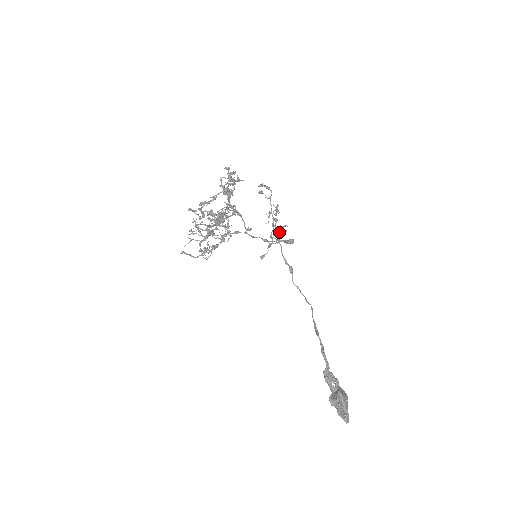
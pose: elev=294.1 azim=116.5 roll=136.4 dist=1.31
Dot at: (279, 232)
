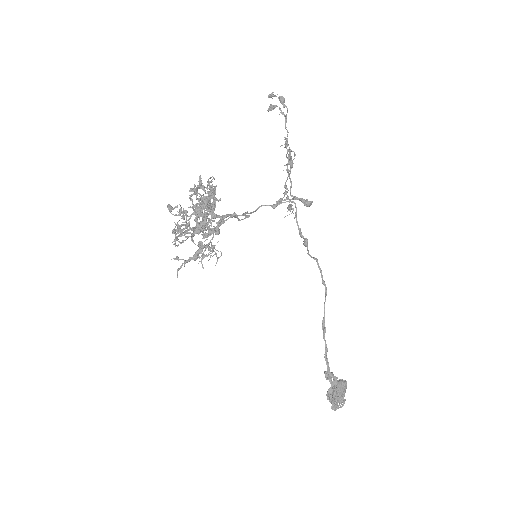
Dot at: occluded
